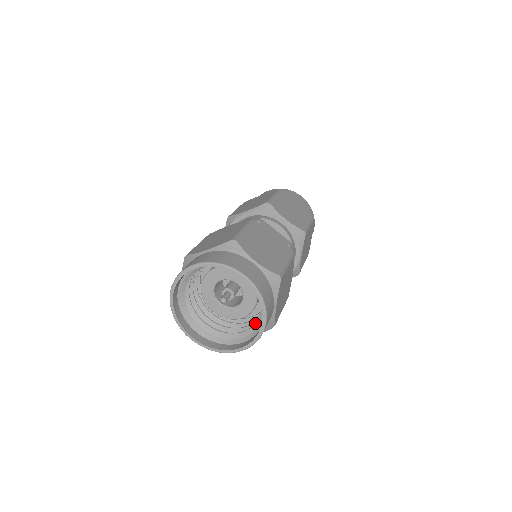
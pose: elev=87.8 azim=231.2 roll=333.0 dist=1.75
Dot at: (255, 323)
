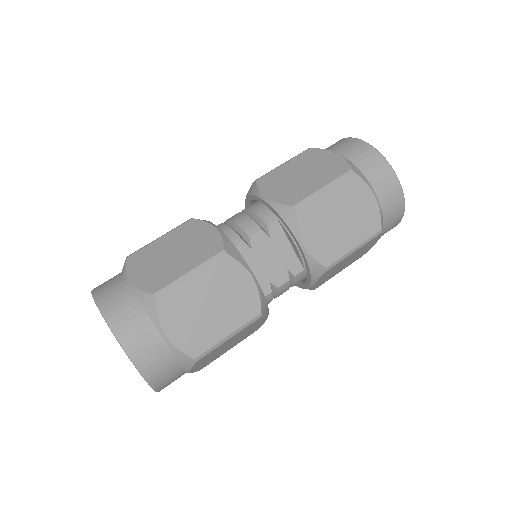
Dot at: occluded
